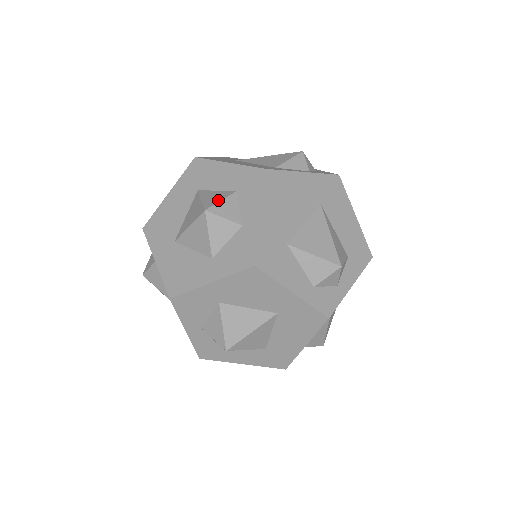
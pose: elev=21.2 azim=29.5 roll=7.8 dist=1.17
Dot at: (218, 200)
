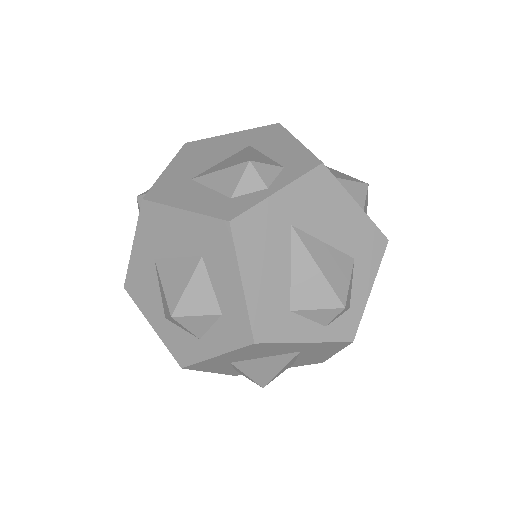
Dot at: (194, 312)
